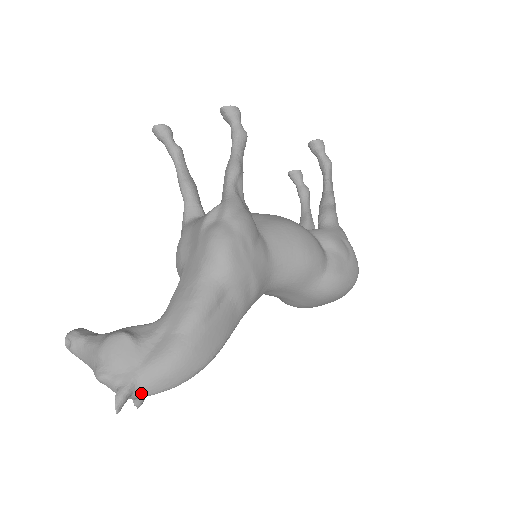
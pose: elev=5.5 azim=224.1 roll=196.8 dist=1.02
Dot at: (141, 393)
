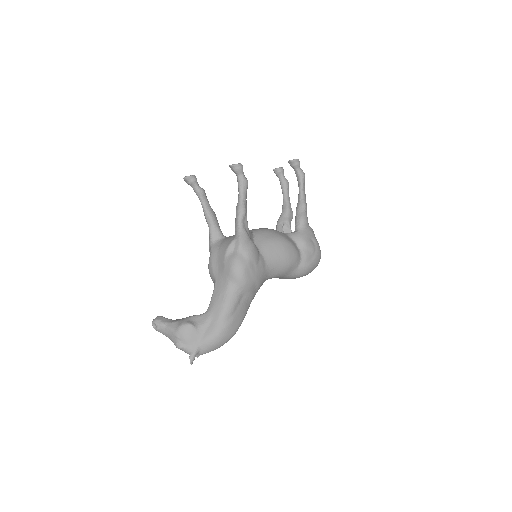
Dot at: (202, 353)
